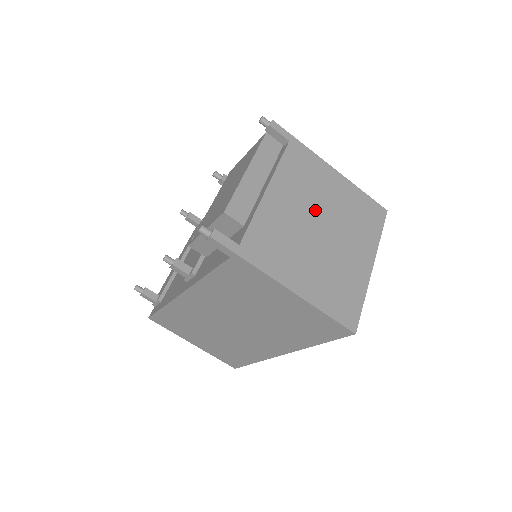
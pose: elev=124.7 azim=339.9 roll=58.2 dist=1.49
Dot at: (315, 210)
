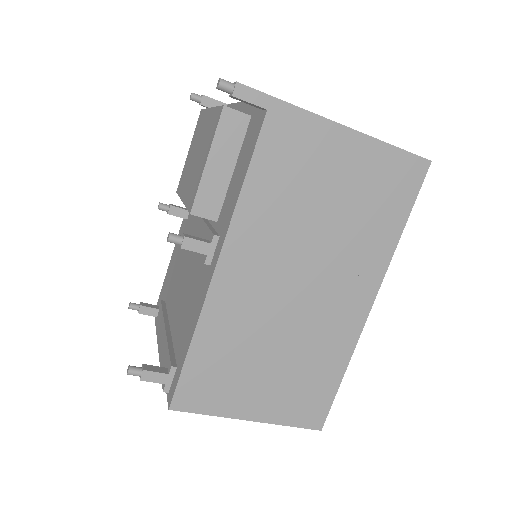
Dot at: occluded
